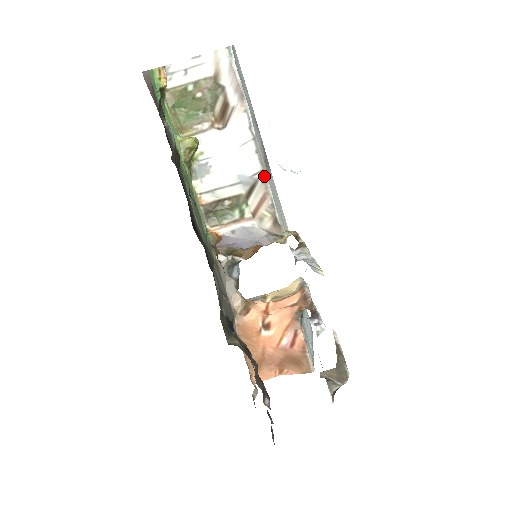
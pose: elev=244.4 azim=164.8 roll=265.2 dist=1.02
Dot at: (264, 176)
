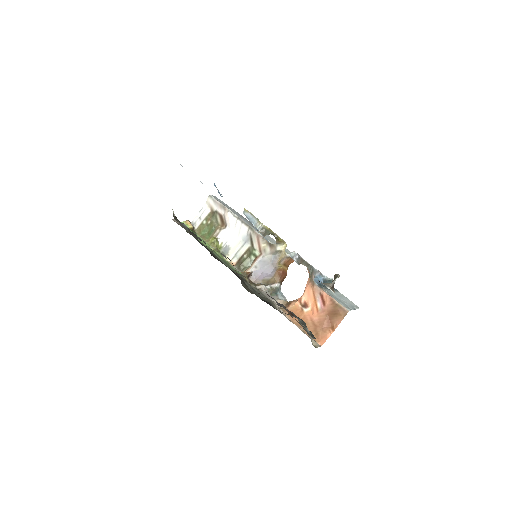
Dot at: (252, 229)
